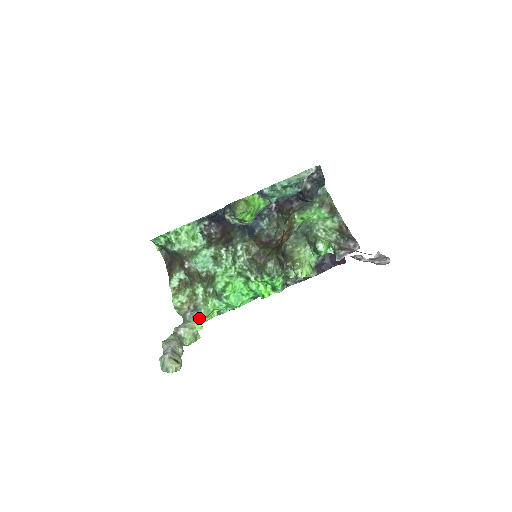
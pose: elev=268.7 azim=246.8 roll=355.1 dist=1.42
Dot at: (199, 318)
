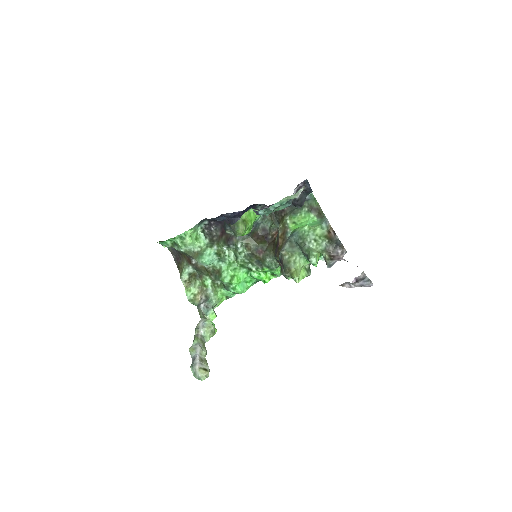
Dot at: (212, 308)
